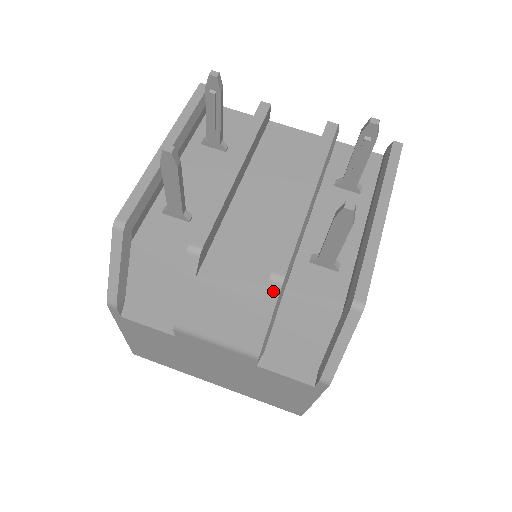
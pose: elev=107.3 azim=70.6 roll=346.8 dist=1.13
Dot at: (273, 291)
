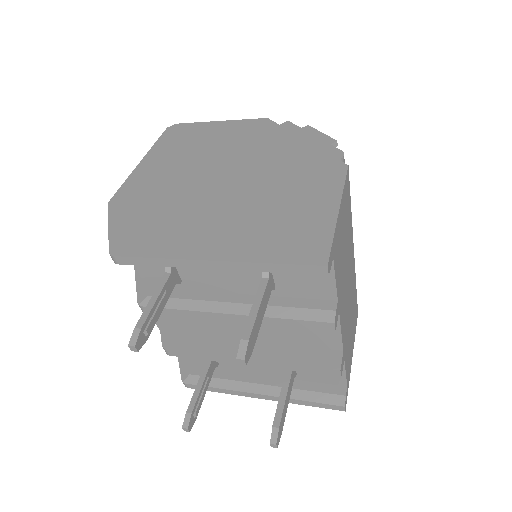
Dot at: (163, 343)
